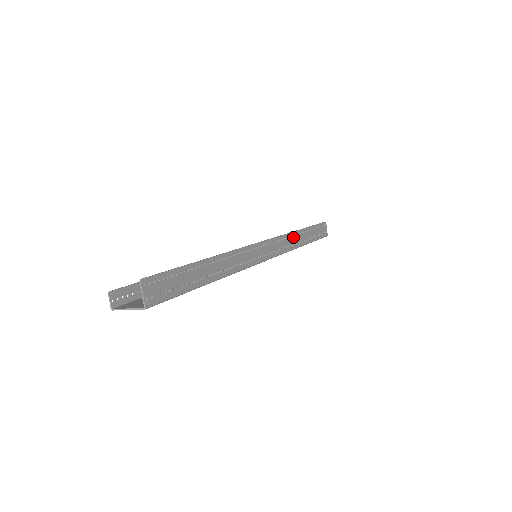
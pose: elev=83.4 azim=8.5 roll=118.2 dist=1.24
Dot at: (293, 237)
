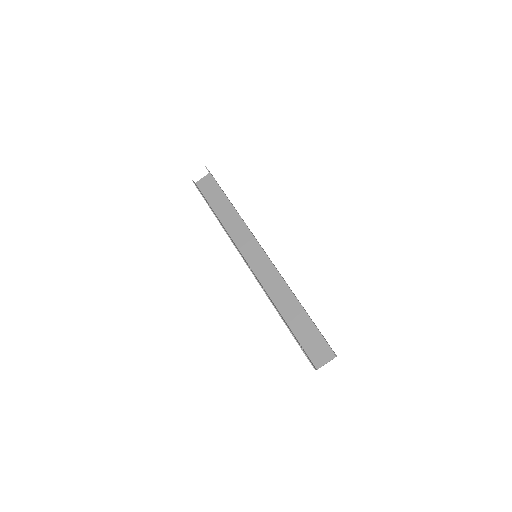
Dot at: (240, 216)
